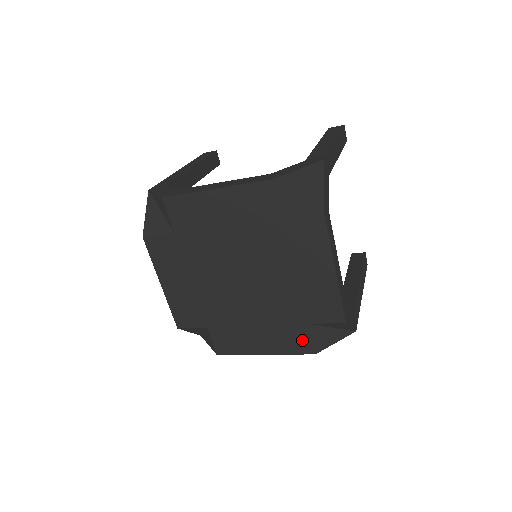
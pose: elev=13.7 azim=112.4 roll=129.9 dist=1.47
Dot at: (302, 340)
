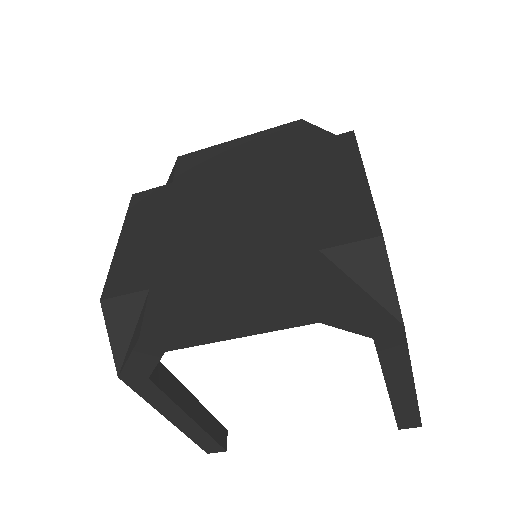
Dot at: (304, 279)
